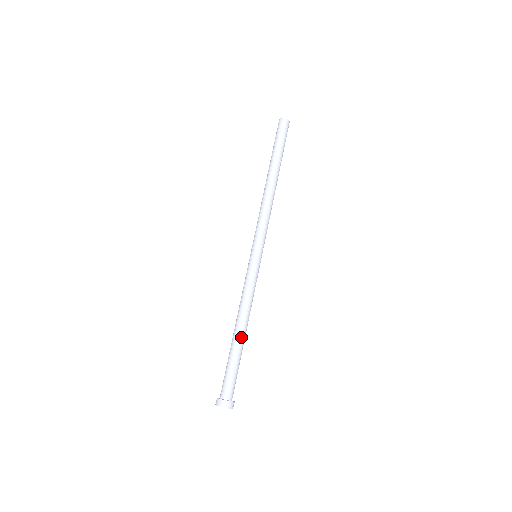
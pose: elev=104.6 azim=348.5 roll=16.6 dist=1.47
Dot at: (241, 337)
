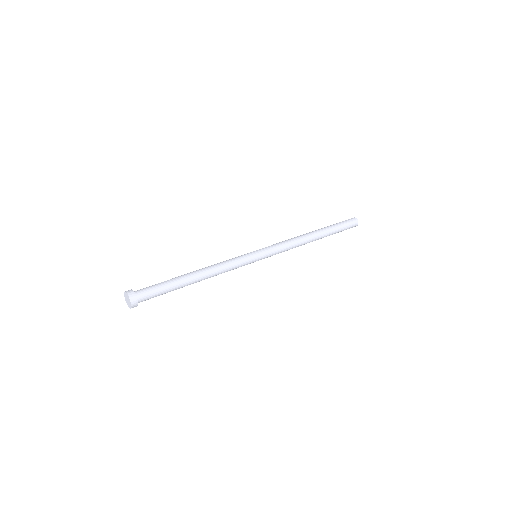
Dot at: (189, 274)
